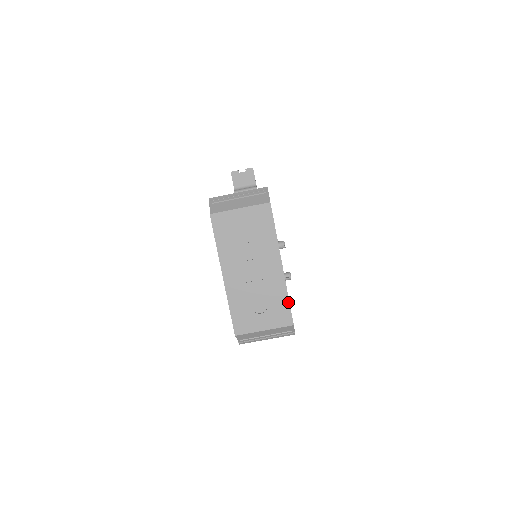
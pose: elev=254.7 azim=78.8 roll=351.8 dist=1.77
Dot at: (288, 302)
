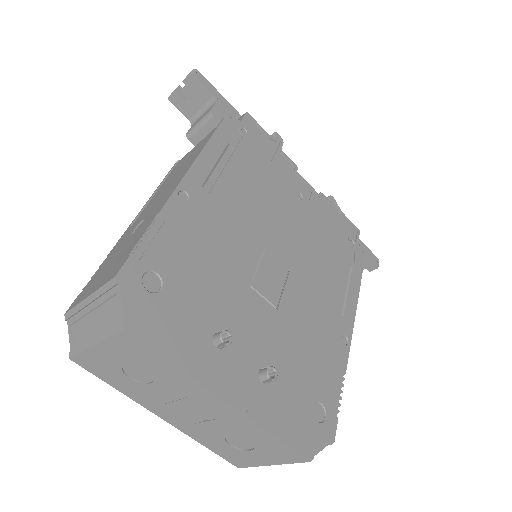
Dot at: (278, 440)
